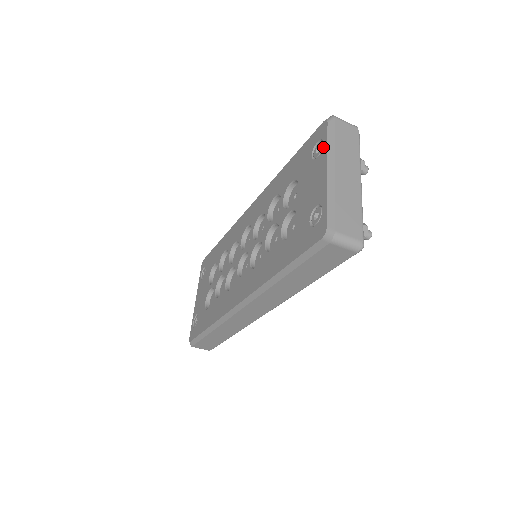
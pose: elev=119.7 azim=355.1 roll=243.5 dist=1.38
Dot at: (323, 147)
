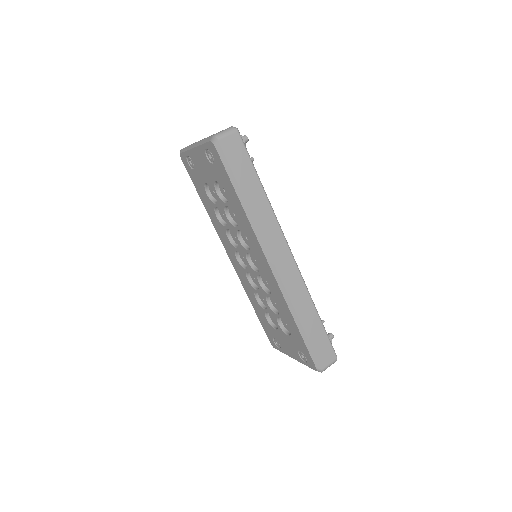
Dot at: (188, 155)
